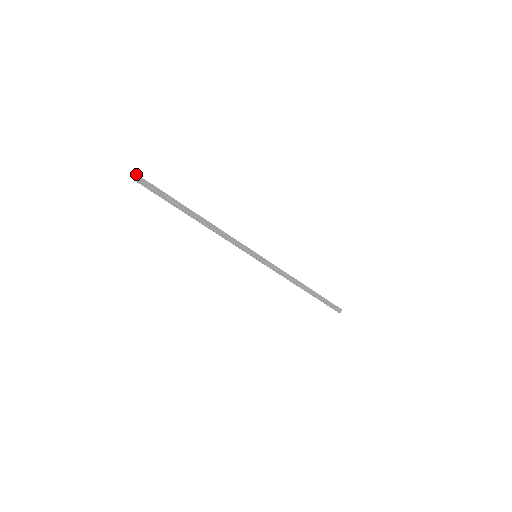
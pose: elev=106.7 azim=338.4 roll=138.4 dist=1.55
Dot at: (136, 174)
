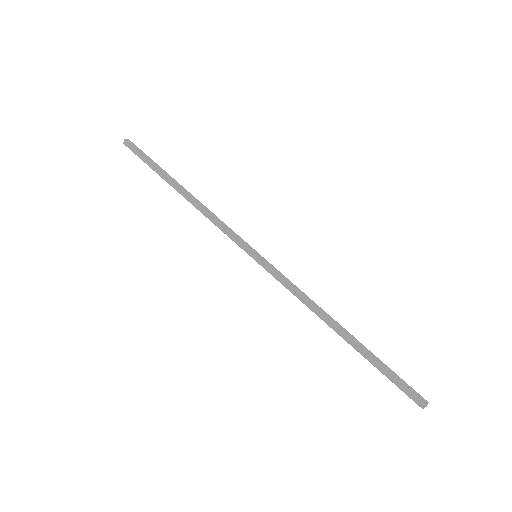
Dot at: (128, 139)
